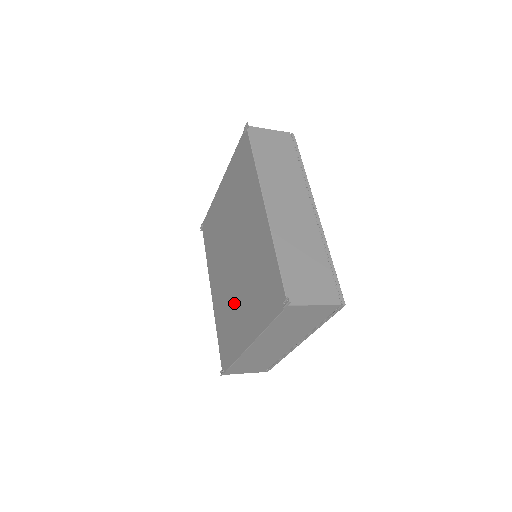
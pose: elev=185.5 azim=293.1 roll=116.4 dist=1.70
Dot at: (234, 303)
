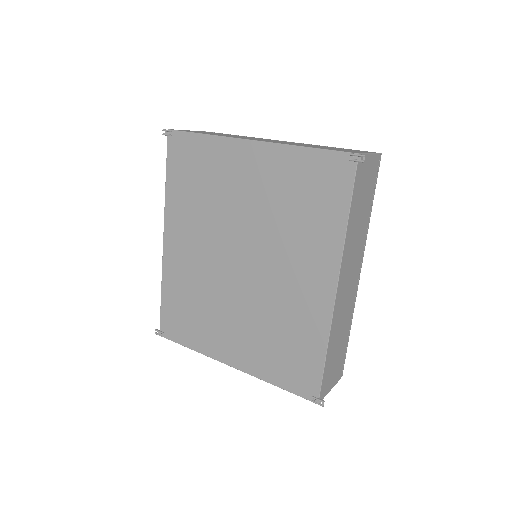
Dot at: (217, 305)
